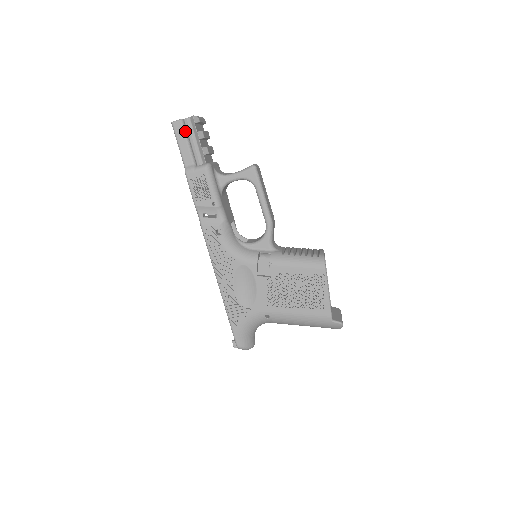
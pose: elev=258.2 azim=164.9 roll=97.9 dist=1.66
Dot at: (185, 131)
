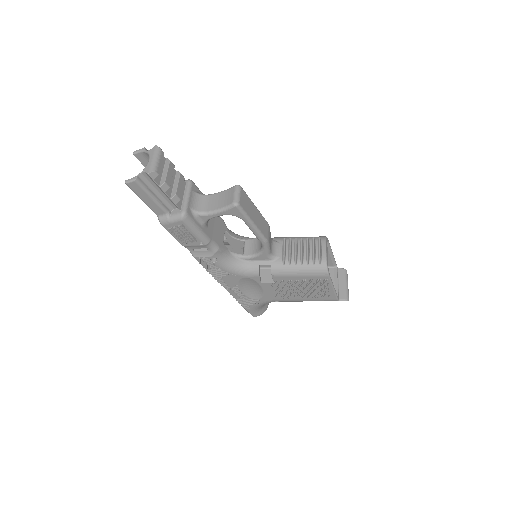
Dot at: (145, 189)
